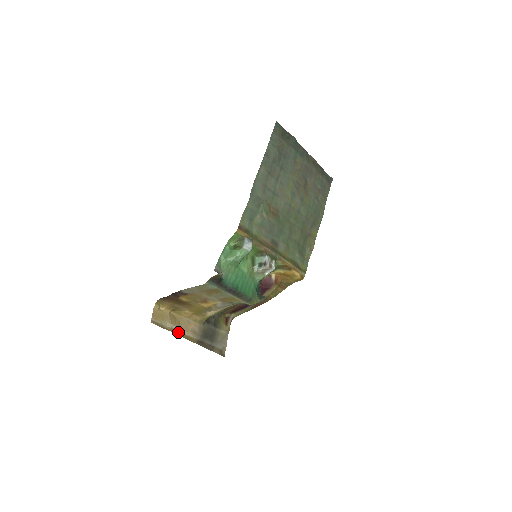
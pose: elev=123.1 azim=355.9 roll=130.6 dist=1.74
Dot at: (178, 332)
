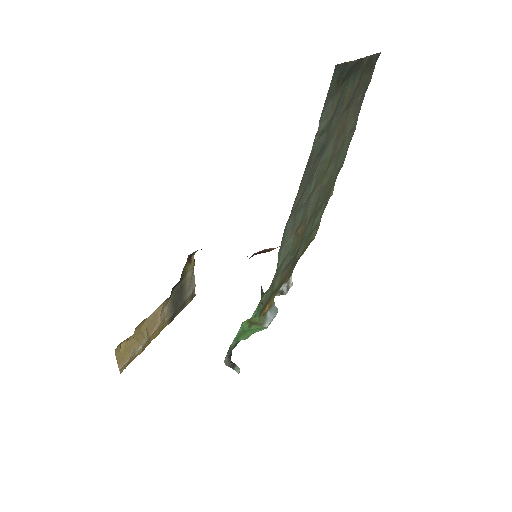
Dot at: (149, 339)
